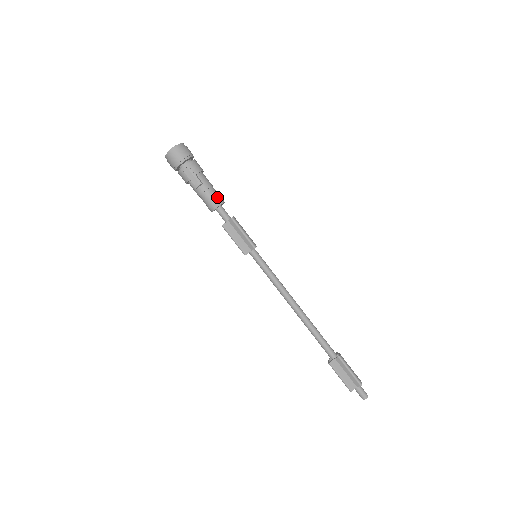
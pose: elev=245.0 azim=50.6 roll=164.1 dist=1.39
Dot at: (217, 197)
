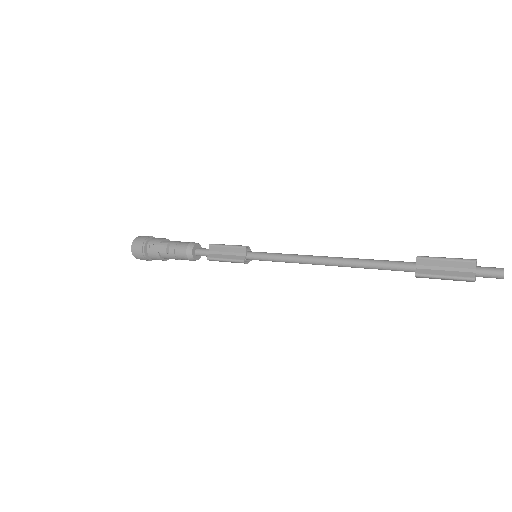
Dot at: (188, 243)
